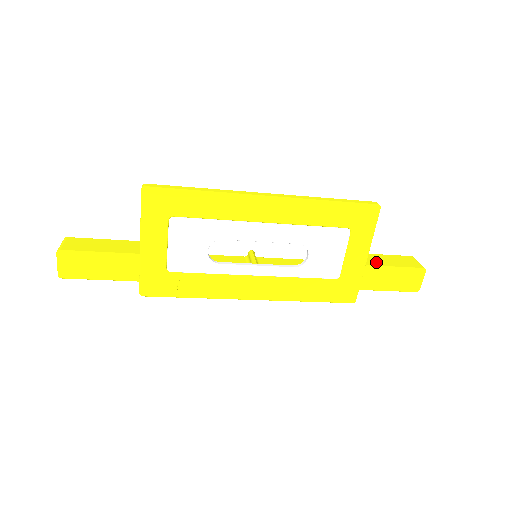
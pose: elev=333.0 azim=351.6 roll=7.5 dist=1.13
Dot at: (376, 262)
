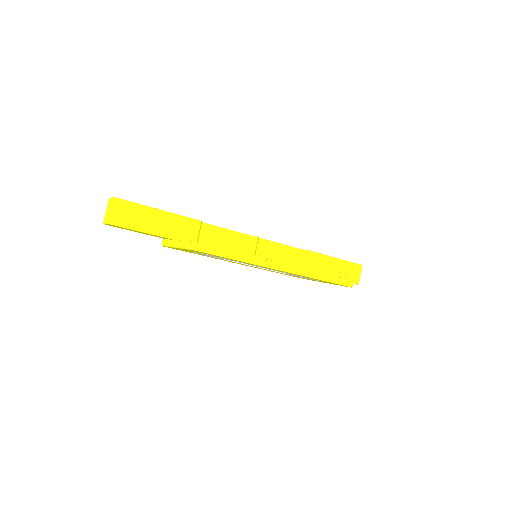
Dot at: (333, 272)
